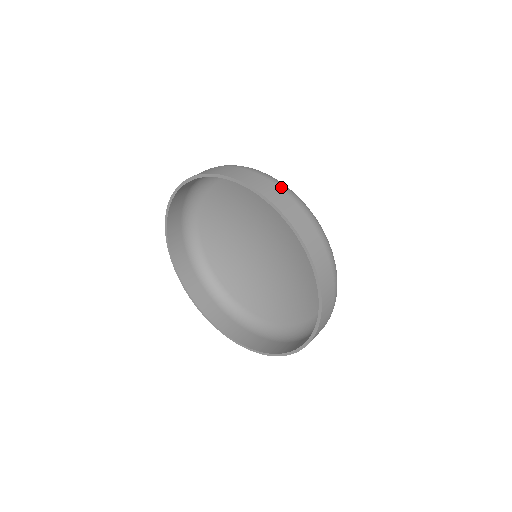
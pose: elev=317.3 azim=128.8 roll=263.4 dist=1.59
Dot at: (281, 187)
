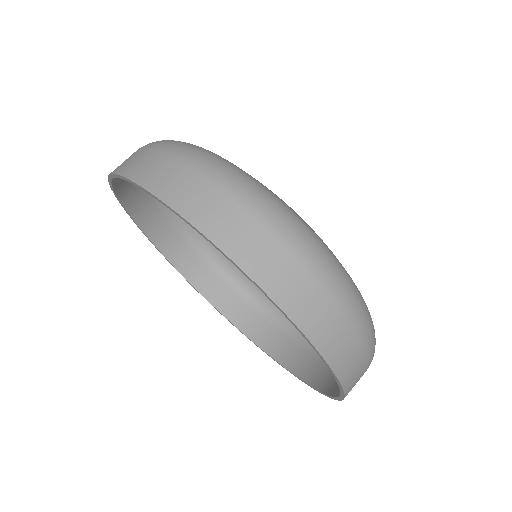
Dot at: (240, 200)
